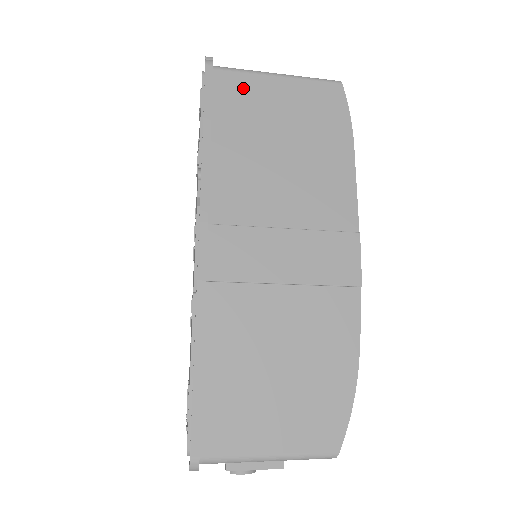
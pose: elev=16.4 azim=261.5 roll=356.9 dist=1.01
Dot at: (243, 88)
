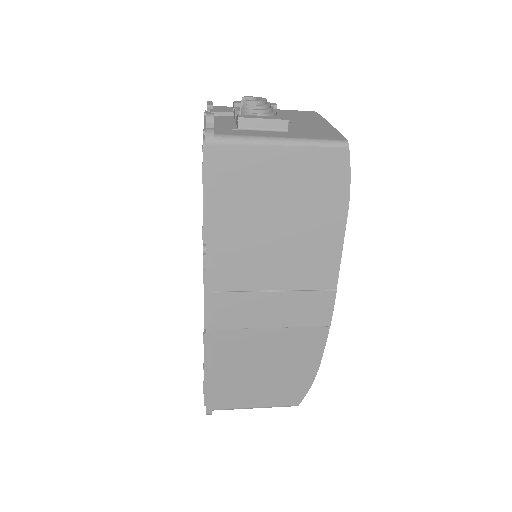
Dot at: (244, 164)
